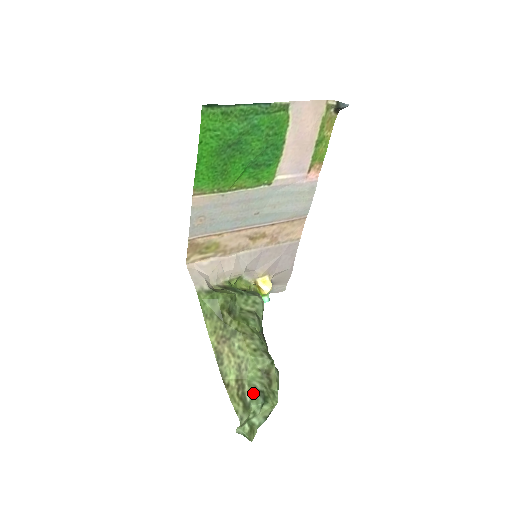
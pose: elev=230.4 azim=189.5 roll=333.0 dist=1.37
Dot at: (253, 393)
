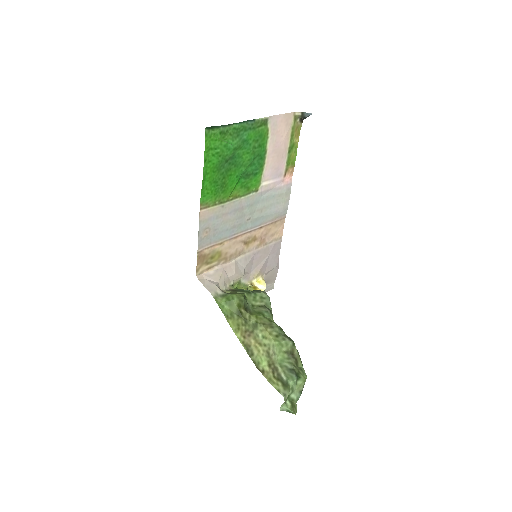
Dot at: (287, 372)
